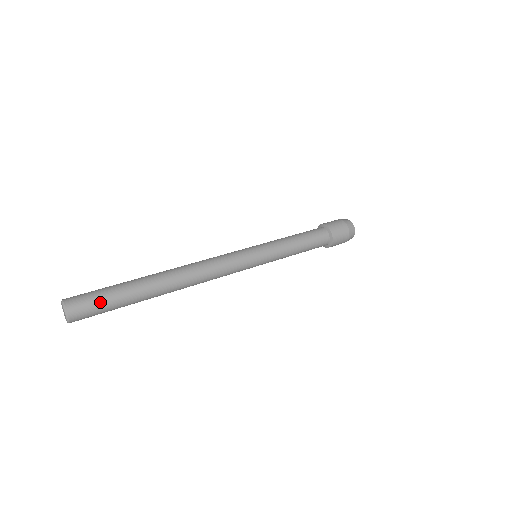
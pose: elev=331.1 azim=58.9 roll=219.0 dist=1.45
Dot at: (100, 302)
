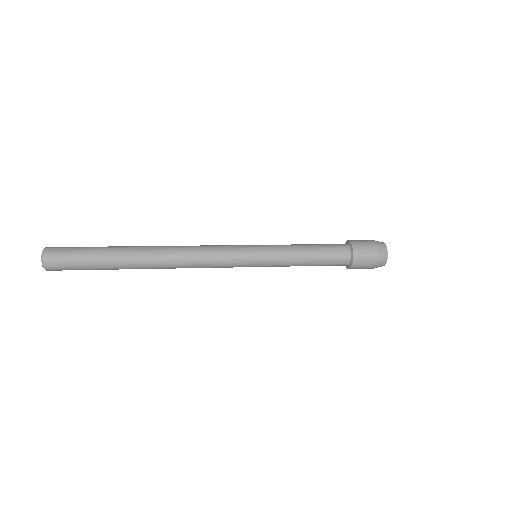
Dot at: (76, 250)
